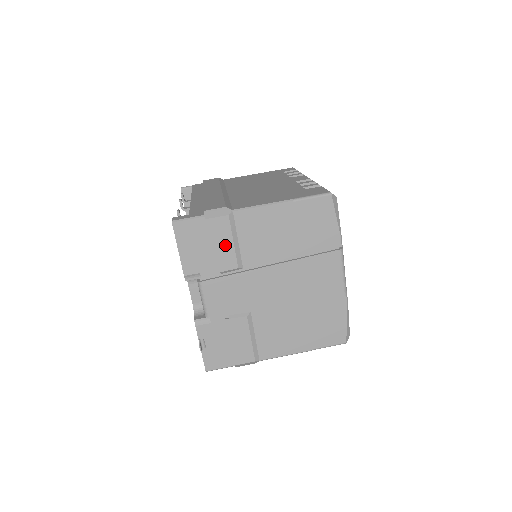
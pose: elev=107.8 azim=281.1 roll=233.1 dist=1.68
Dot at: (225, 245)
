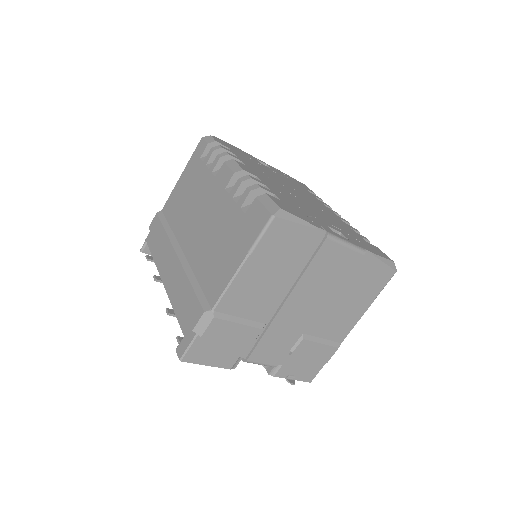
Dot at: (235, 331)
